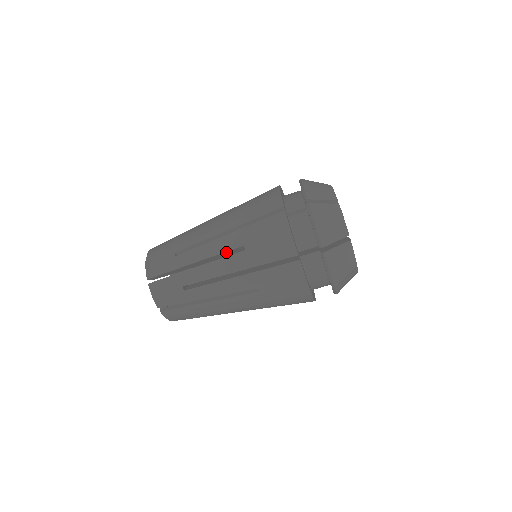
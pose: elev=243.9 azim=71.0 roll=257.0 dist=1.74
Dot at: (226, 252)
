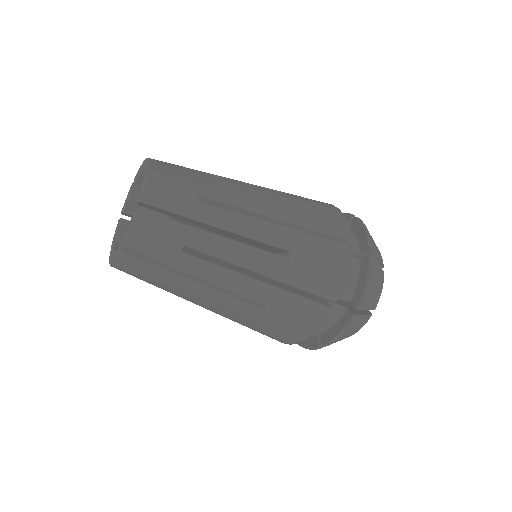
Dot at: (242, 293)
